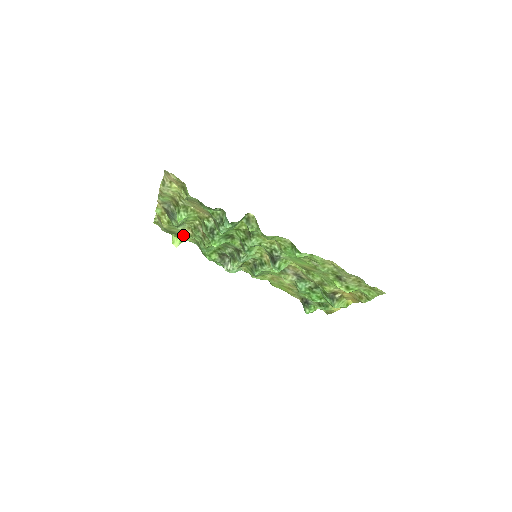
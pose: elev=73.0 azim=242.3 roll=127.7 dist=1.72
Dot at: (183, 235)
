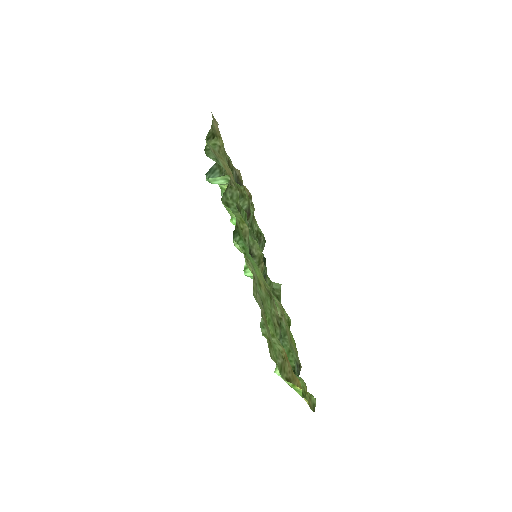
Dot at: occluded
